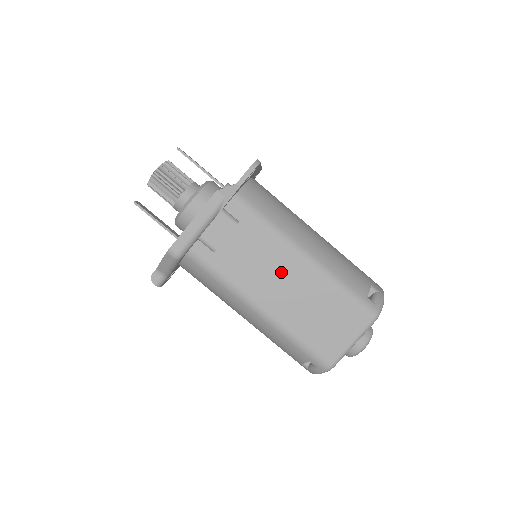
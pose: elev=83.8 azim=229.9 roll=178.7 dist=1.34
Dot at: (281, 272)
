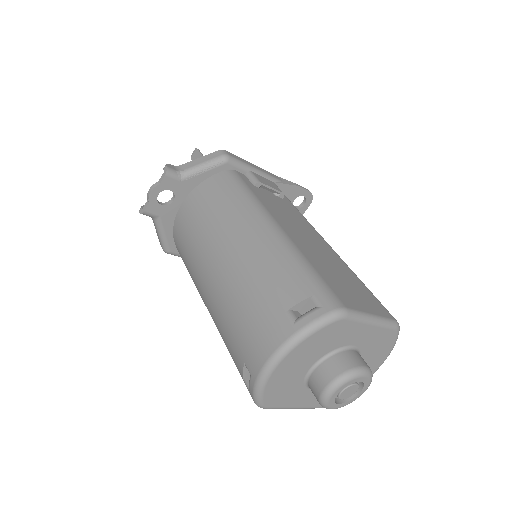
Dot at: (308, 233)
